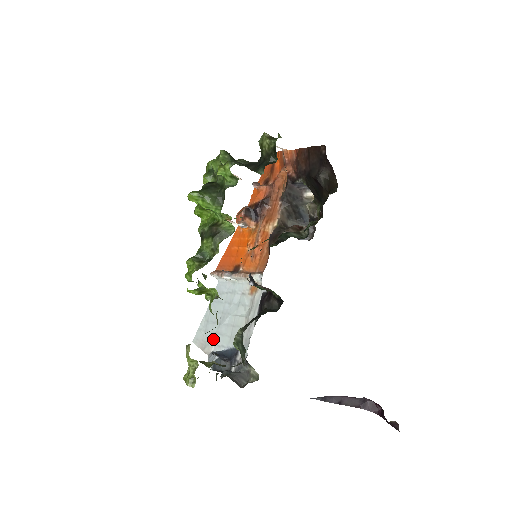
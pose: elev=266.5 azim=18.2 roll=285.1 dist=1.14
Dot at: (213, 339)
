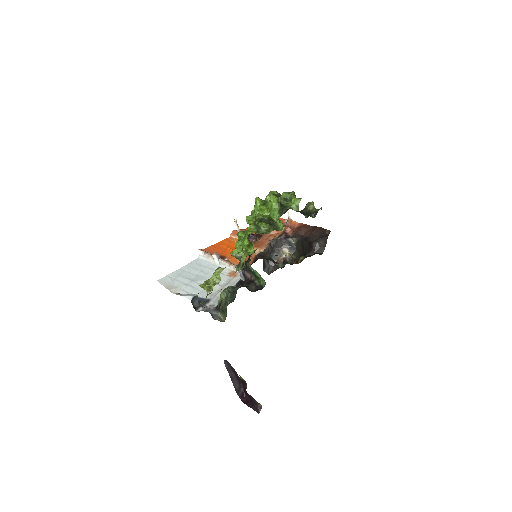
Dot at: (182, 287)
